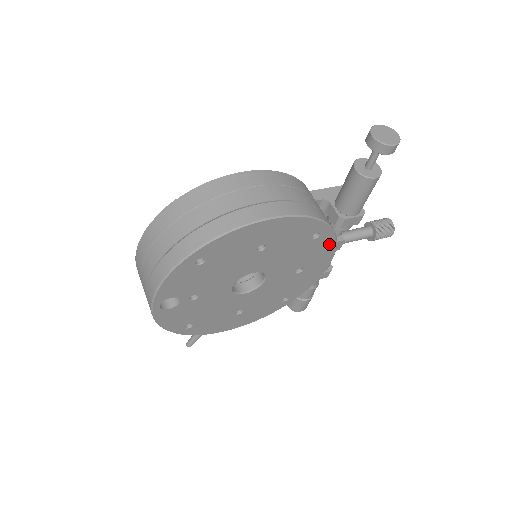
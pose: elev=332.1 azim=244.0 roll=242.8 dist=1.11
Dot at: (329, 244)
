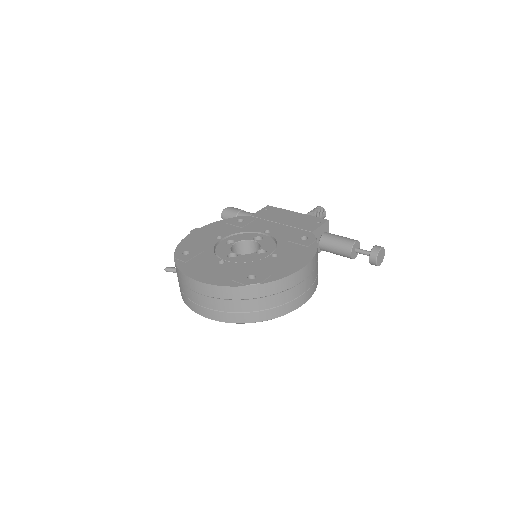
Dot at: occluded
